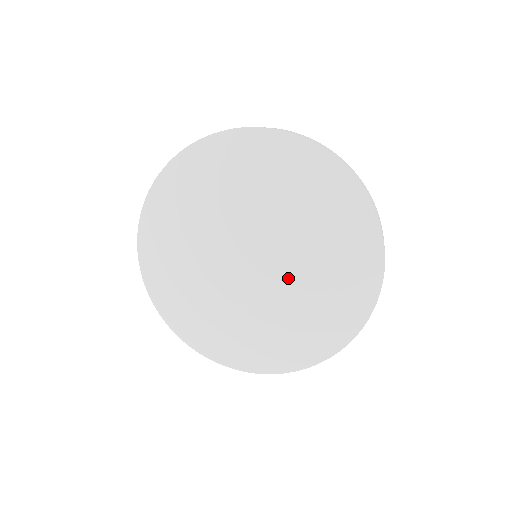
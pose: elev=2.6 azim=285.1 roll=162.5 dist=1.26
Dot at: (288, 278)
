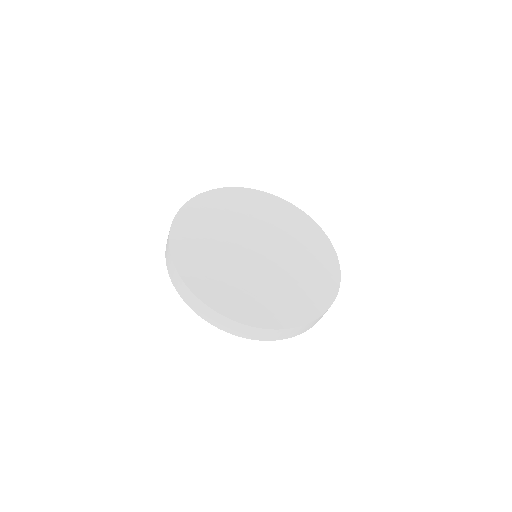
Dot at: (285, 262)
